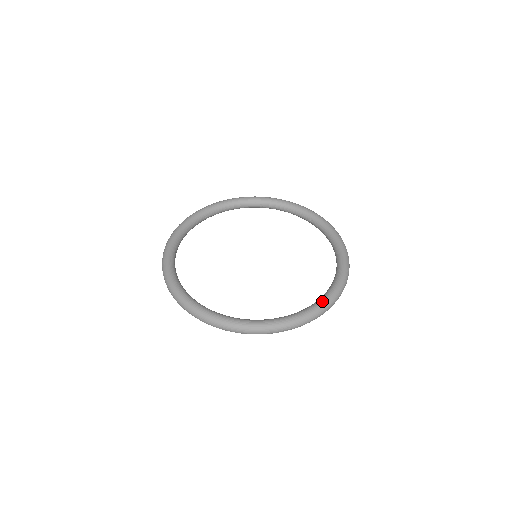
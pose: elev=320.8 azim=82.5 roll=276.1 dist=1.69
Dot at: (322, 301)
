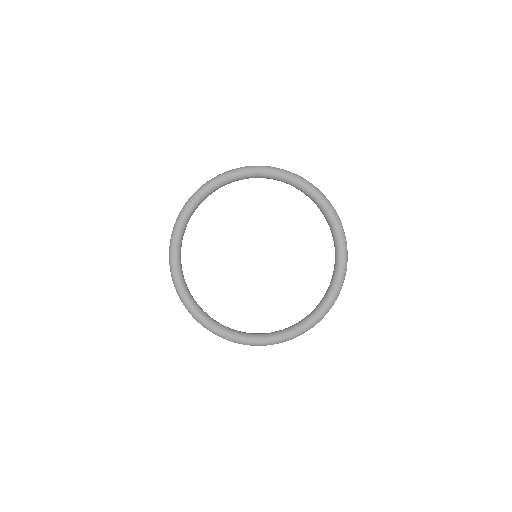
Dot at: (339, 239)
